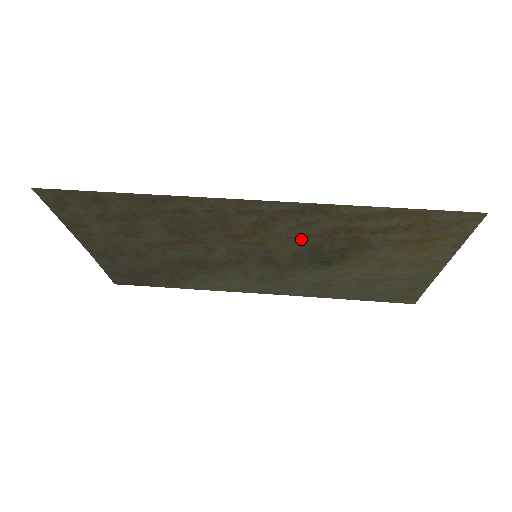
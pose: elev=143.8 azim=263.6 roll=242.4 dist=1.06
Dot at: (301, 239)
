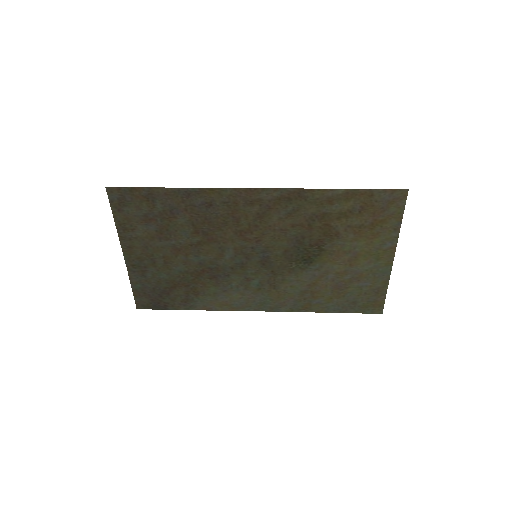
Dot at: (289, 231)
